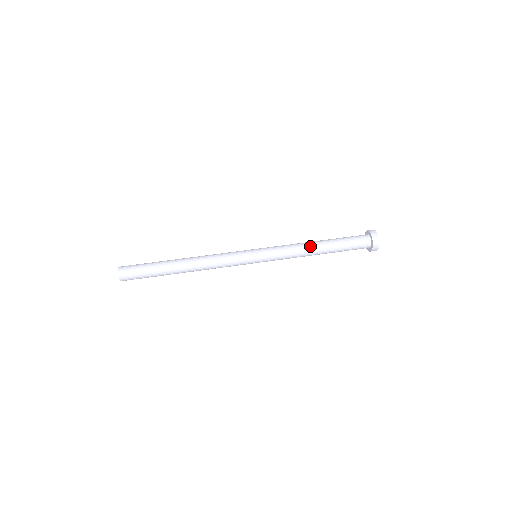
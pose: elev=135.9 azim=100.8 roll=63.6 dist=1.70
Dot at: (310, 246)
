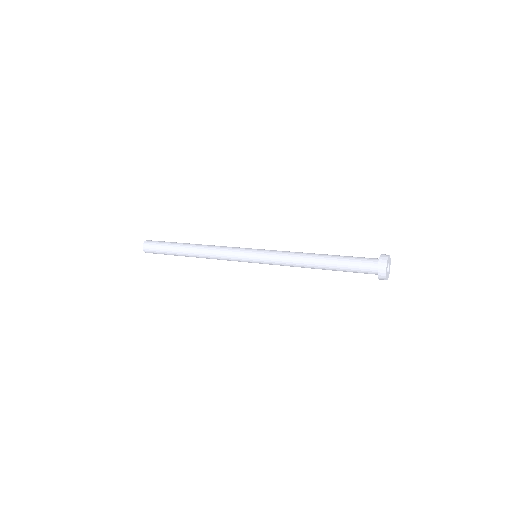
Dot at: (307, 258)
